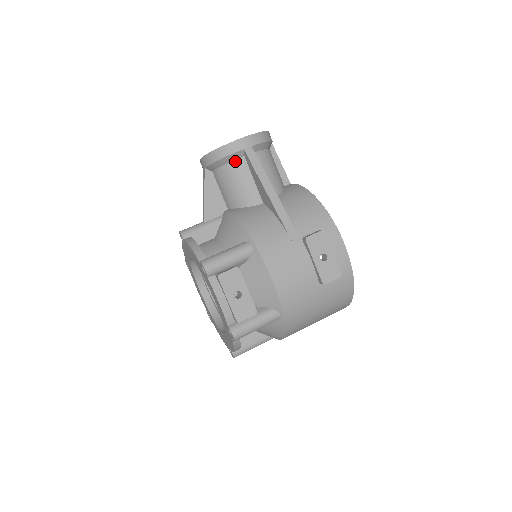
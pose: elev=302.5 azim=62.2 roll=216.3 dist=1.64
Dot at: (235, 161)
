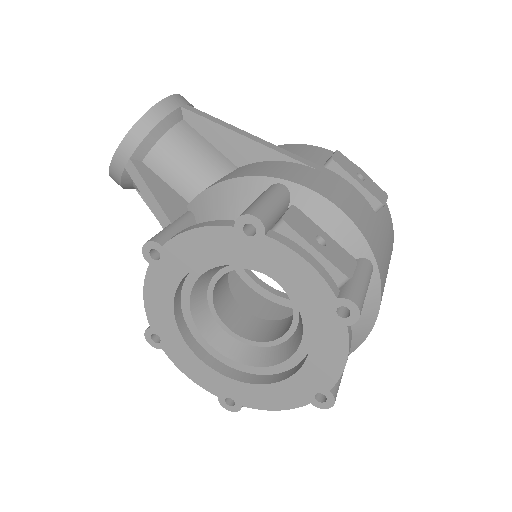
Dot at: (175, 127)
